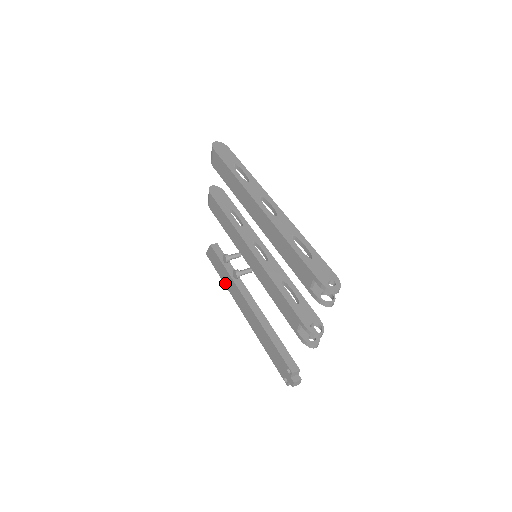
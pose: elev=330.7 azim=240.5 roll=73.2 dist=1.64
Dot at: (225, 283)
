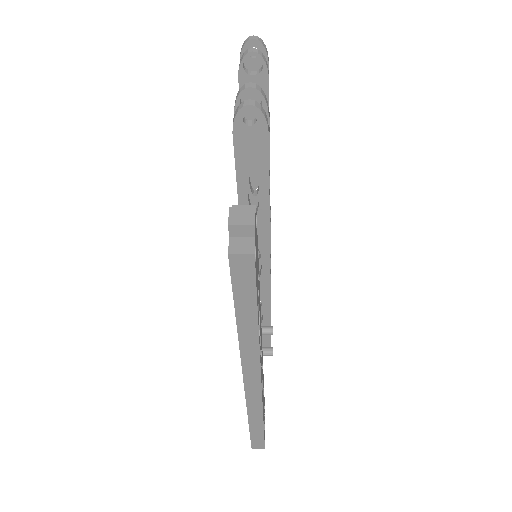
Dot at: occluded
